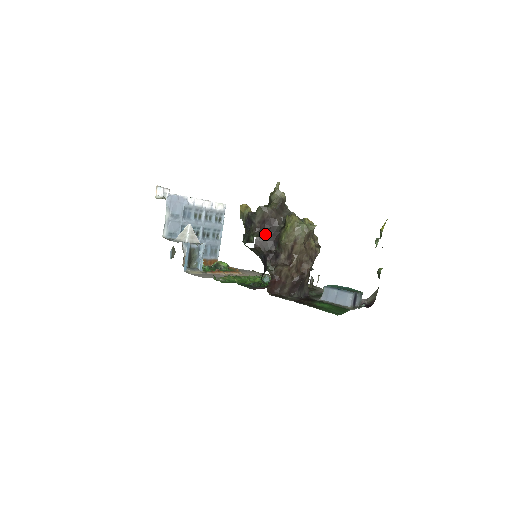
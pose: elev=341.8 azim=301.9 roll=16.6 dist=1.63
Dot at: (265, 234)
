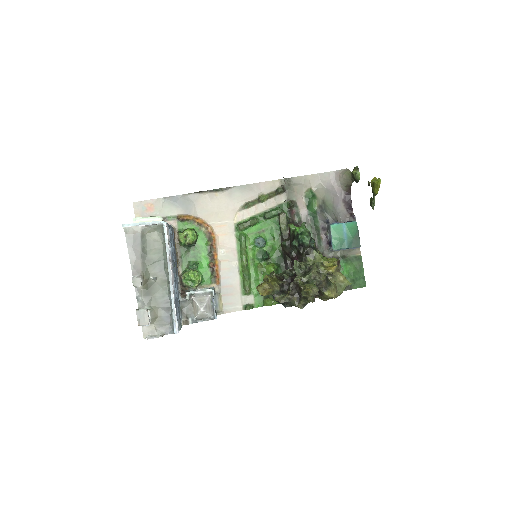
Dot at: occluded
